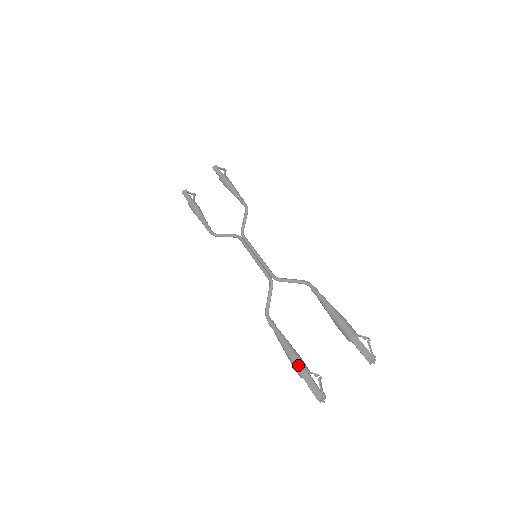
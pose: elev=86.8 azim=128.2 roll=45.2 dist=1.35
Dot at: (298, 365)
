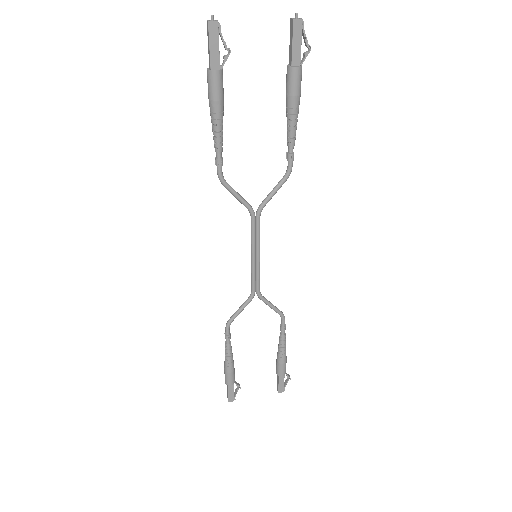
Dot at: occluded
